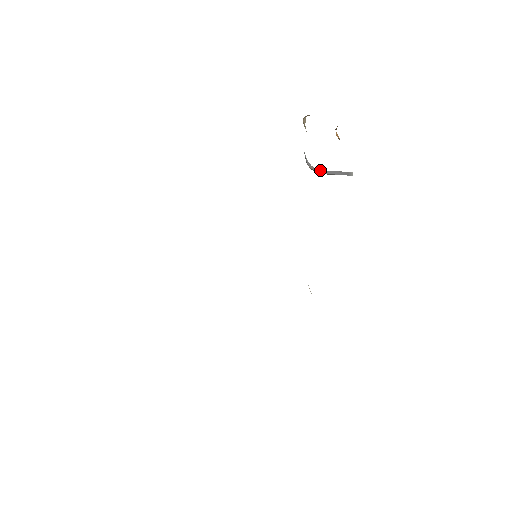
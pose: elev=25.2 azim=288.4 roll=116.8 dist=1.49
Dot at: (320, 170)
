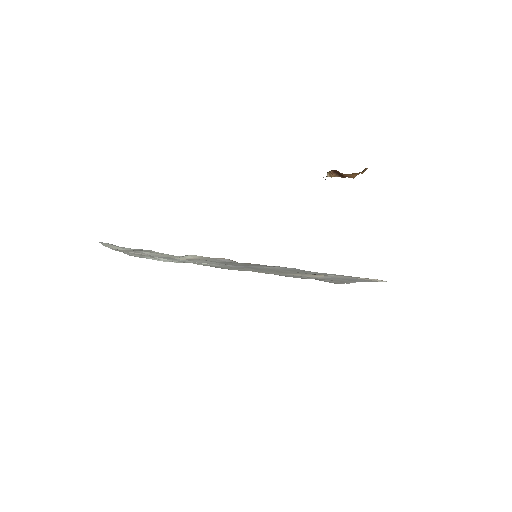
Dot at: occluded
